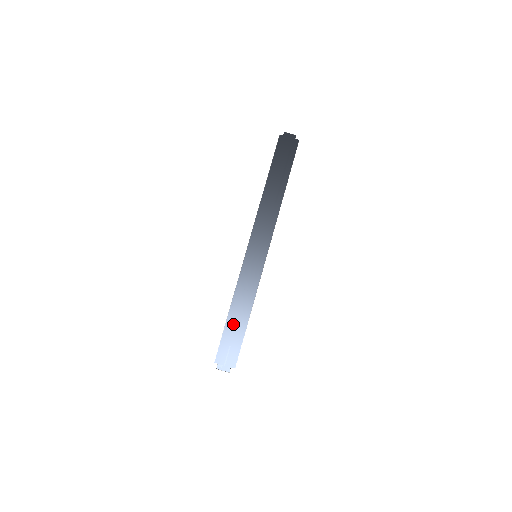
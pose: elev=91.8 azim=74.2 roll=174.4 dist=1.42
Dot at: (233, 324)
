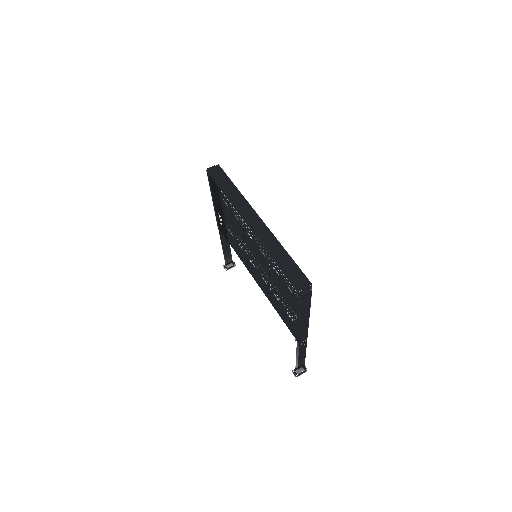
Dot at: (284, 265)
